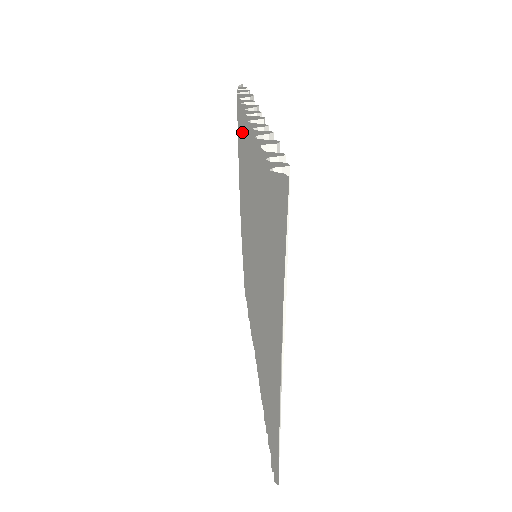
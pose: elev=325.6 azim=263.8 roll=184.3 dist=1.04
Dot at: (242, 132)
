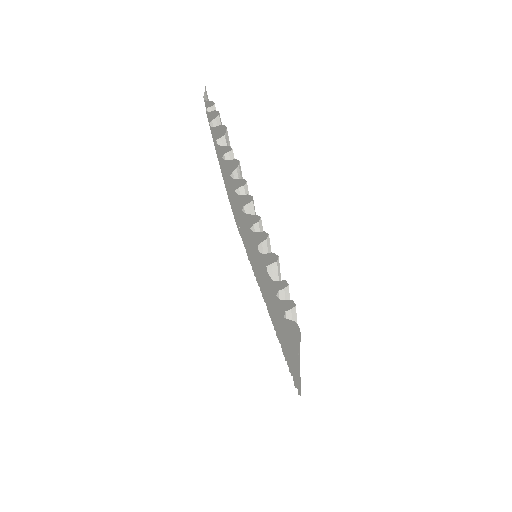
Dot at: (227, 174)
